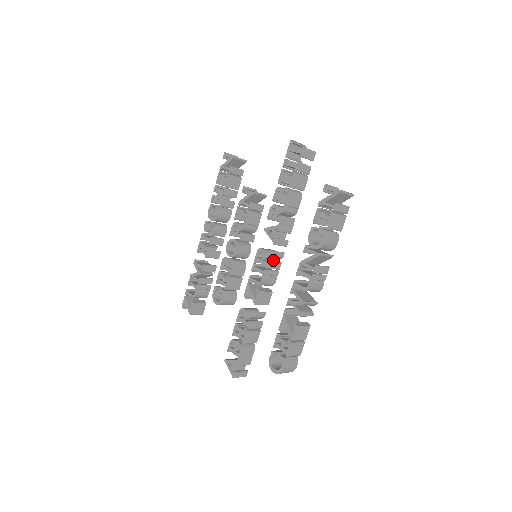
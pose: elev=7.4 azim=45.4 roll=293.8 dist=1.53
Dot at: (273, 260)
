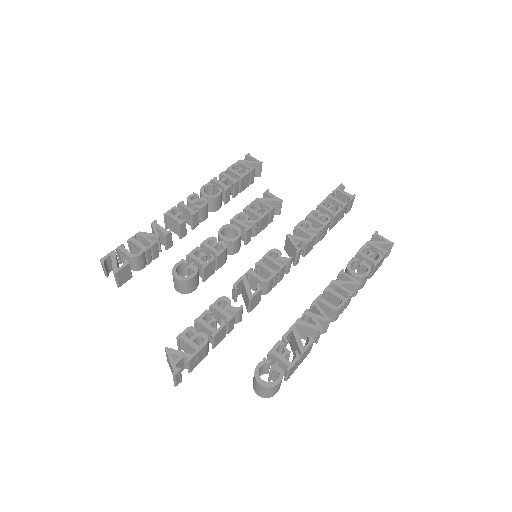
Dot at: occluded
